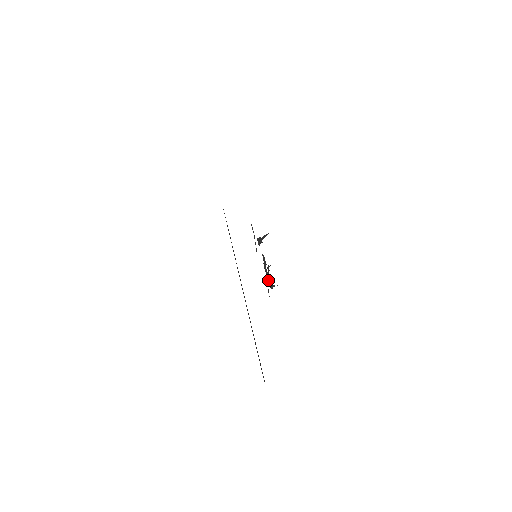
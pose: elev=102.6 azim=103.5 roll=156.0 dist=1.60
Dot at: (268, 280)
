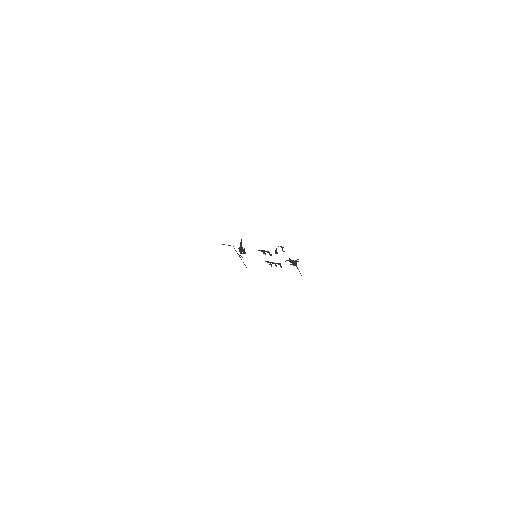
Dot at: occluded
